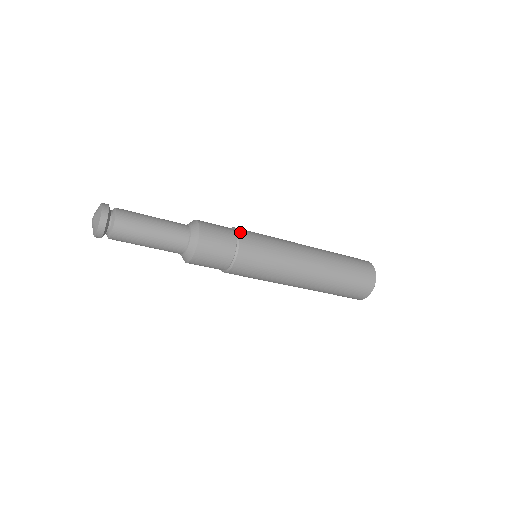
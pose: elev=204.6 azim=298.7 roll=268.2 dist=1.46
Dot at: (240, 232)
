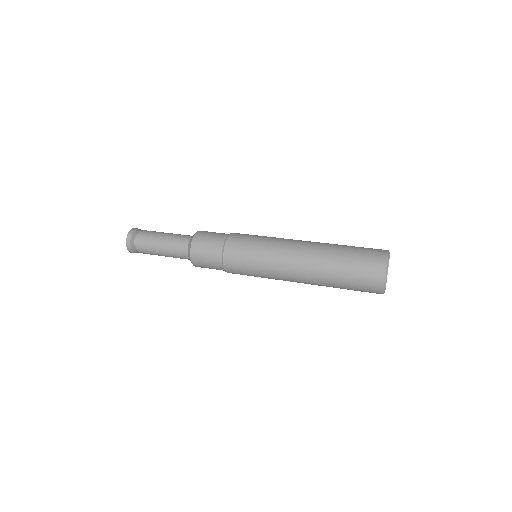
Dot at: (225, 254)
